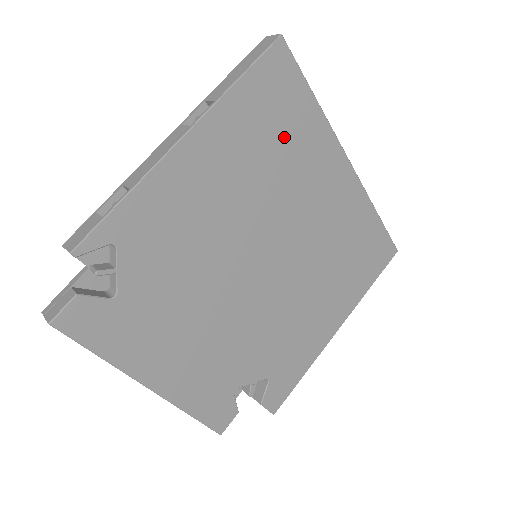
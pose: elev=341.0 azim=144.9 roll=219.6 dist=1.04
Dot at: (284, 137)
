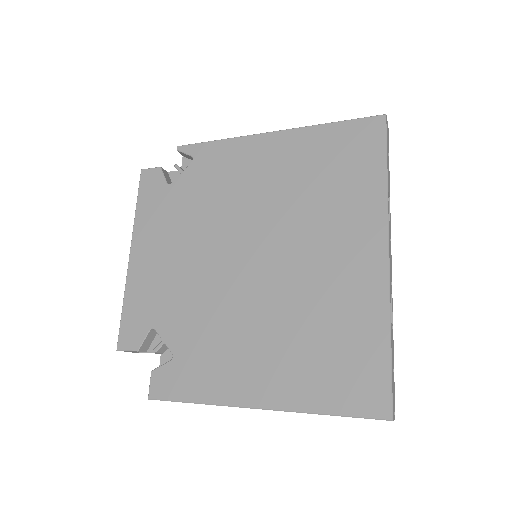
Dot at: (337, 180)
